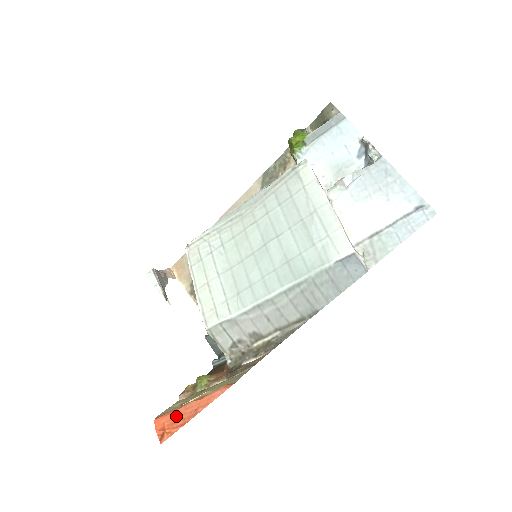
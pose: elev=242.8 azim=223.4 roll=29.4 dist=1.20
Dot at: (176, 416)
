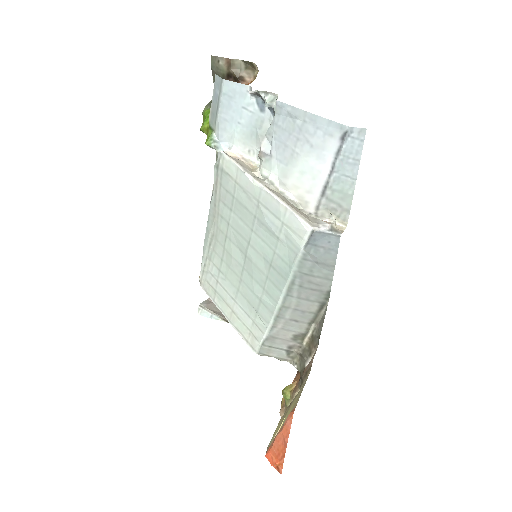
Dot at: (275, 450)
